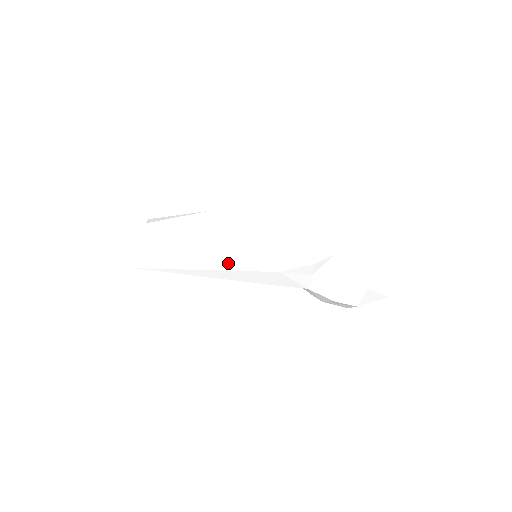
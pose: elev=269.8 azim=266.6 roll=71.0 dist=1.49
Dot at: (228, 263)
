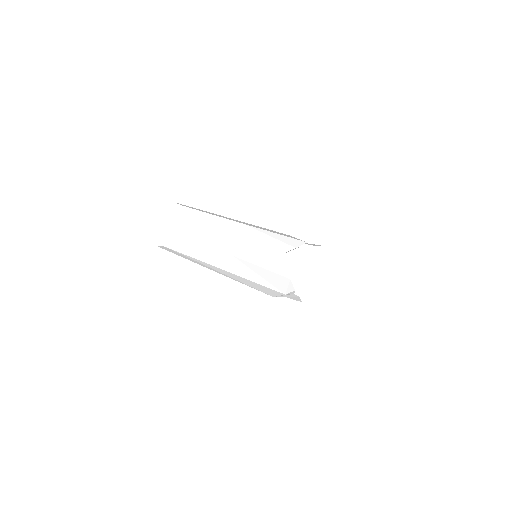
Dot at: occluded
